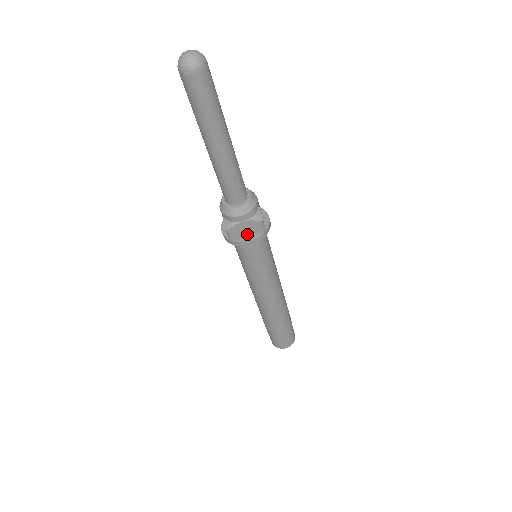
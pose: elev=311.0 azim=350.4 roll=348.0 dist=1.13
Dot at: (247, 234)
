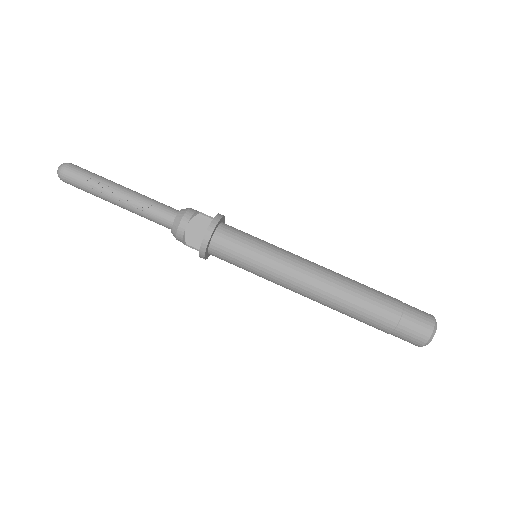
Dot at: (203, 233)
